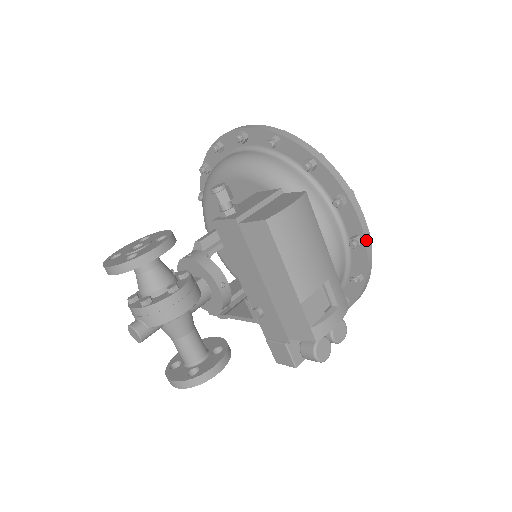
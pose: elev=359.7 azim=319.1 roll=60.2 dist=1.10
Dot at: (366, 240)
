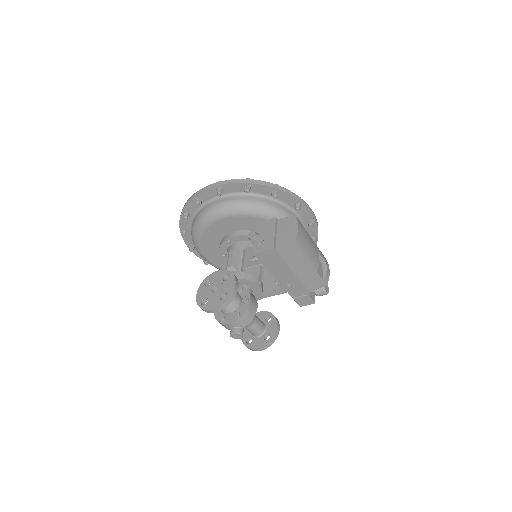
Dot at: (315, 220)
